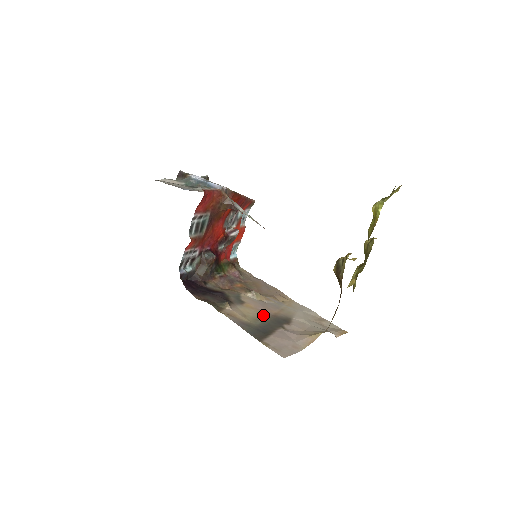
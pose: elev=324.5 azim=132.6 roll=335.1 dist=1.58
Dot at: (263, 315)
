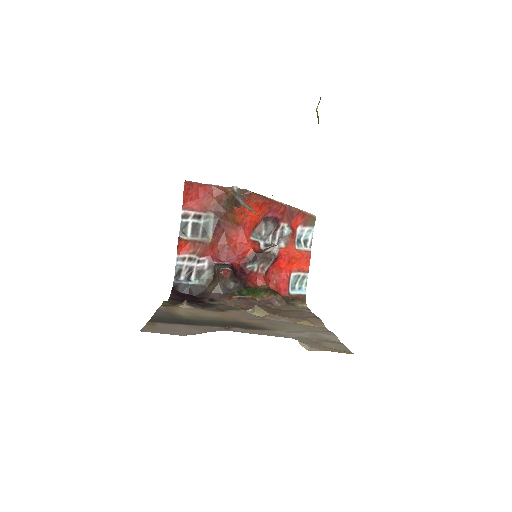
Dot at: (223, 318)
